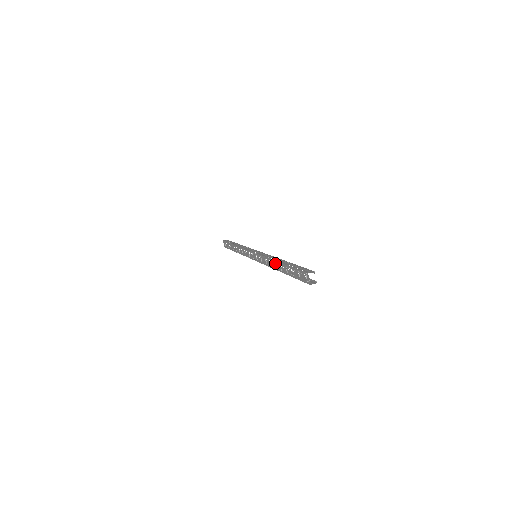
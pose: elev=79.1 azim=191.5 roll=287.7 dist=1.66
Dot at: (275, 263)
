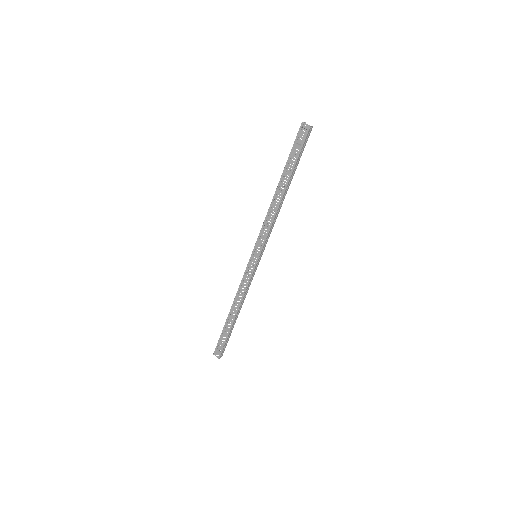
Dot at: (275, 197)
